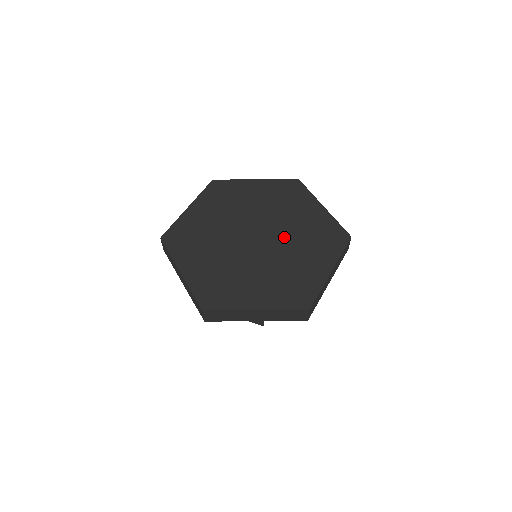
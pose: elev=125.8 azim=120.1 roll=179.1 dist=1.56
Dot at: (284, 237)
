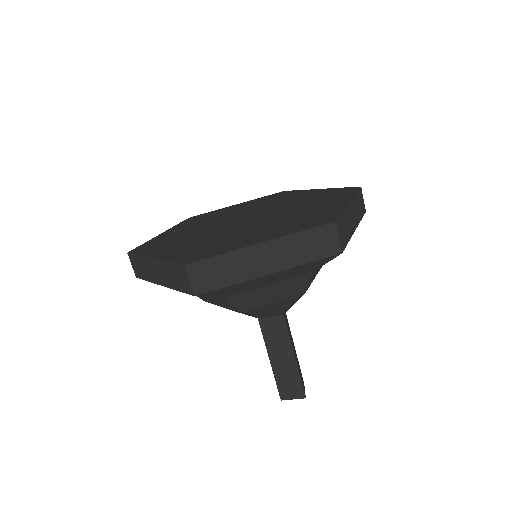
Dot at: (280, 209)
